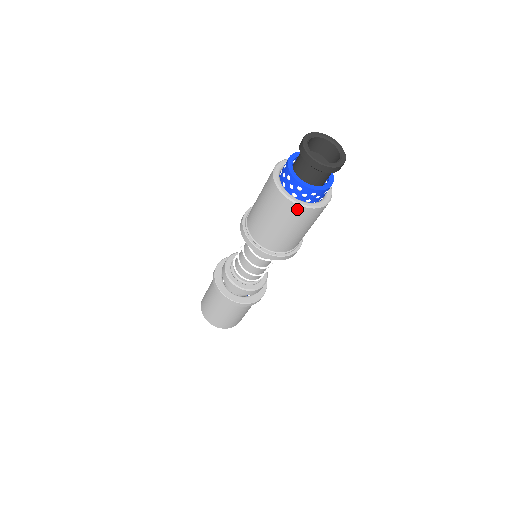
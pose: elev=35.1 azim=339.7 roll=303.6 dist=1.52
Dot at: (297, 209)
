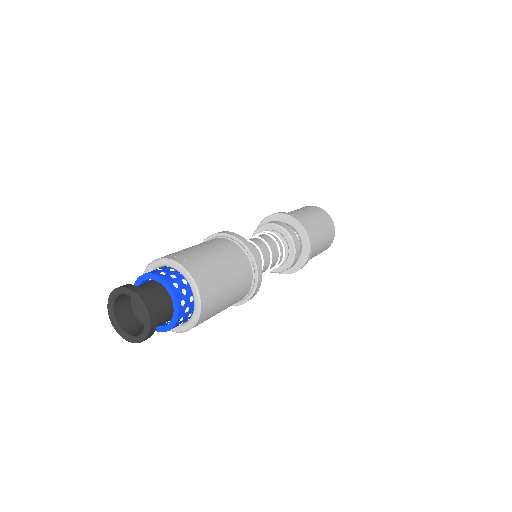
Dot at: occluded
